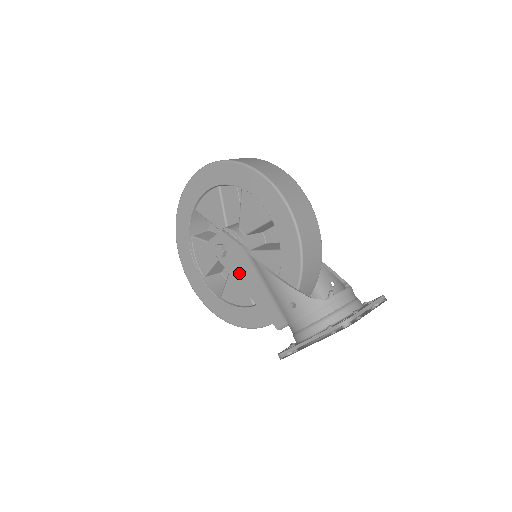
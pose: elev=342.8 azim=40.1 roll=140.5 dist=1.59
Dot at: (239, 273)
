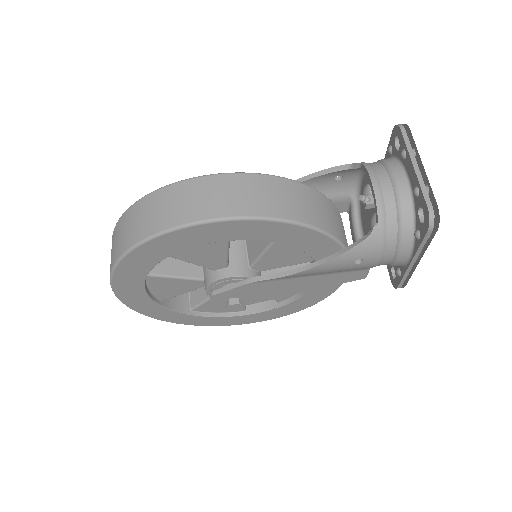
Dot at: (274, 294)
